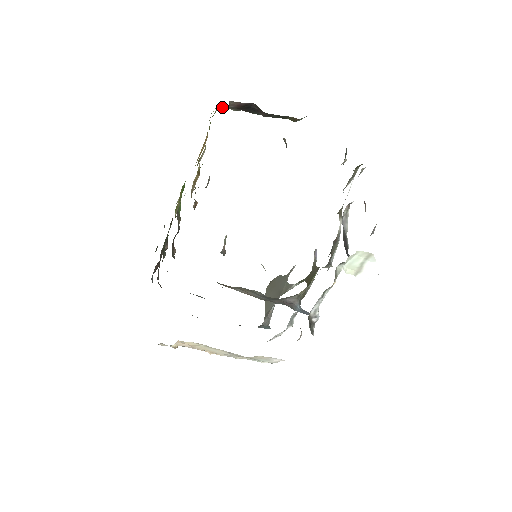
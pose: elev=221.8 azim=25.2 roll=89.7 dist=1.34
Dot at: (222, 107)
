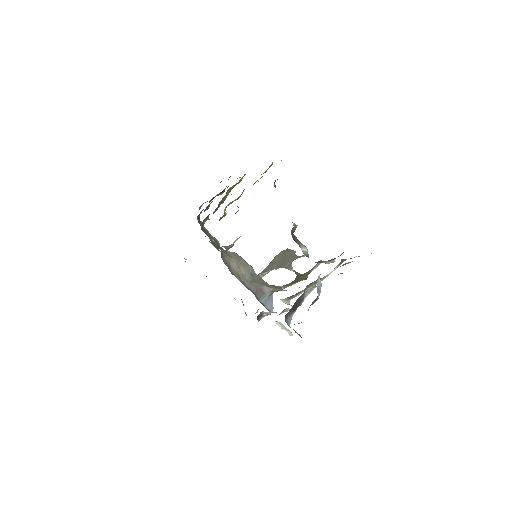
Dot at: occluded
